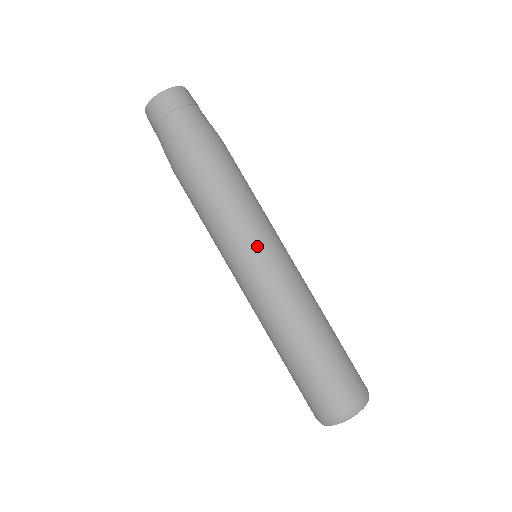
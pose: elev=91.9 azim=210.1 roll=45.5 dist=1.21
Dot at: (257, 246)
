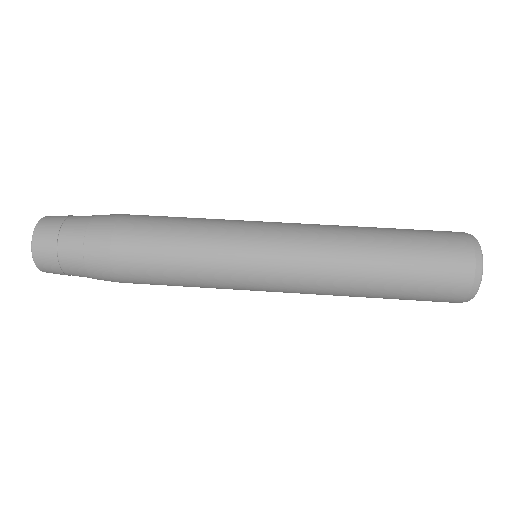
Dot at: occluded
